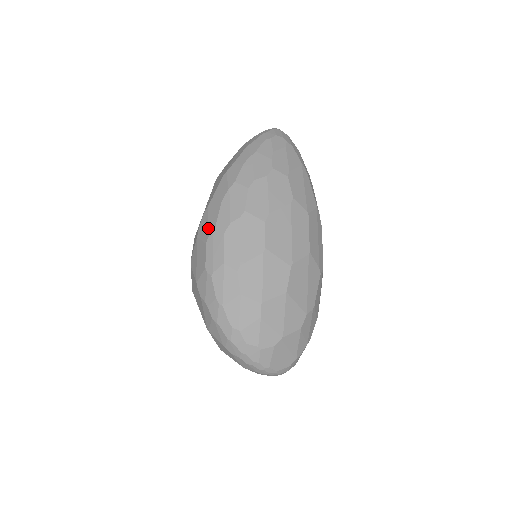
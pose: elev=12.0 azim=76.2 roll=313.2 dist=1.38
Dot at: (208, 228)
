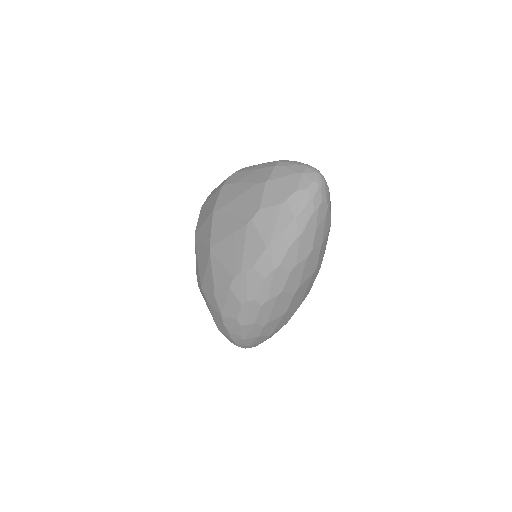
Dot at: (246, 294)
